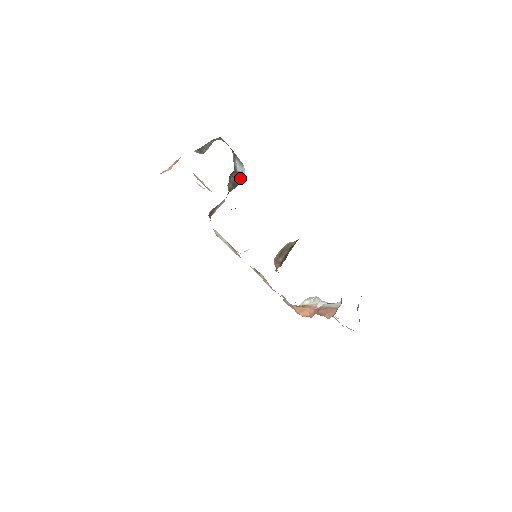
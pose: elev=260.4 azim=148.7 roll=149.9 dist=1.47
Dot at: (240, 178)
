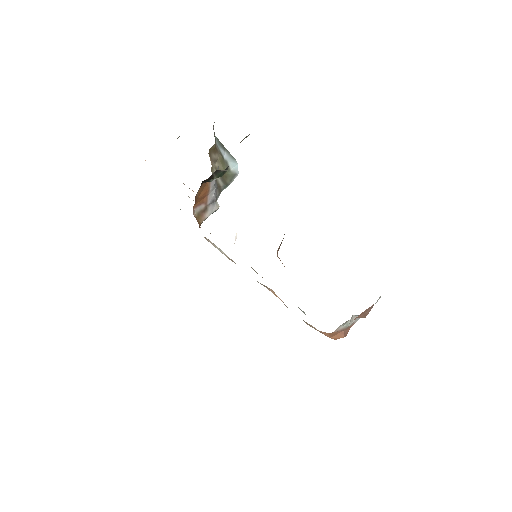
Dot at: (231, 171)
